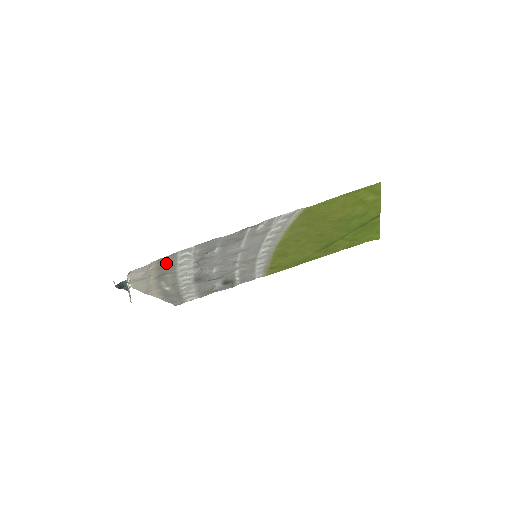
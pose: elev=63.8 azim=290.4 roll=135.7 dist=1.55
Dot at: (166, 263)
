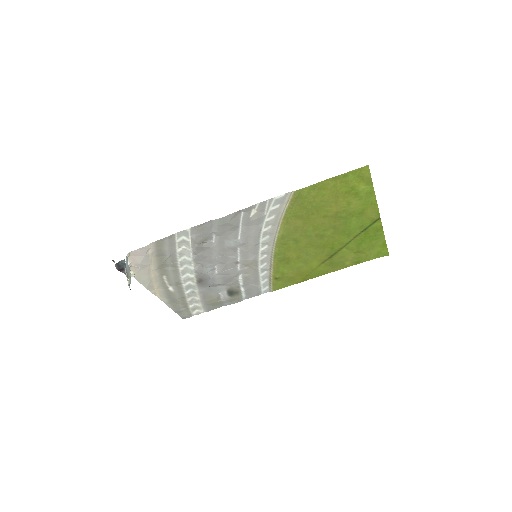
Dot at: (165, 249)
